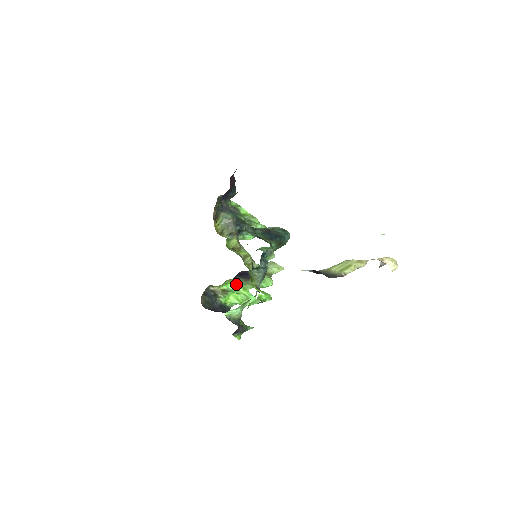
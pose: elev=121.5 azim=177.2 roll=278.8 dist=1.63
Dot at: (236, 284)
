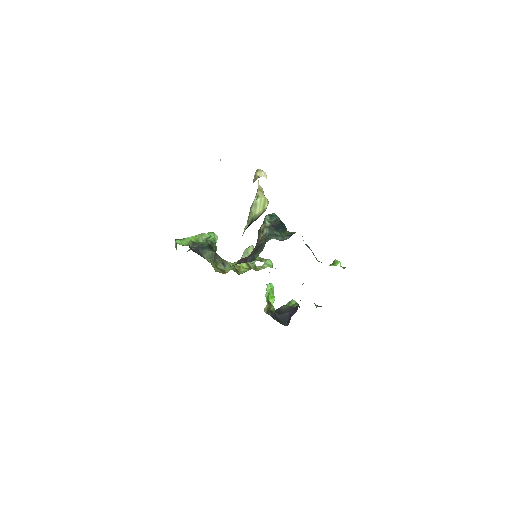
Dot at: occluded
